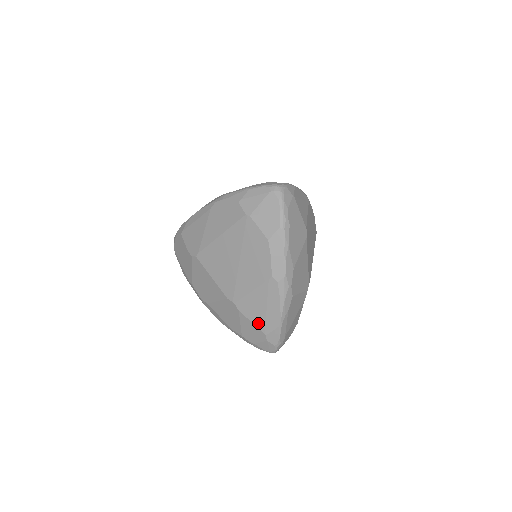
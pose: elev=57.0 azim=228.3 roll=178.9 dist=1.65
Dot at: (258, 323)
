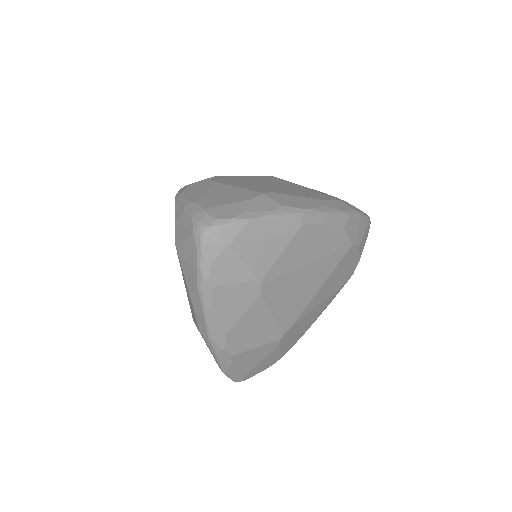
Dot at: occluded
